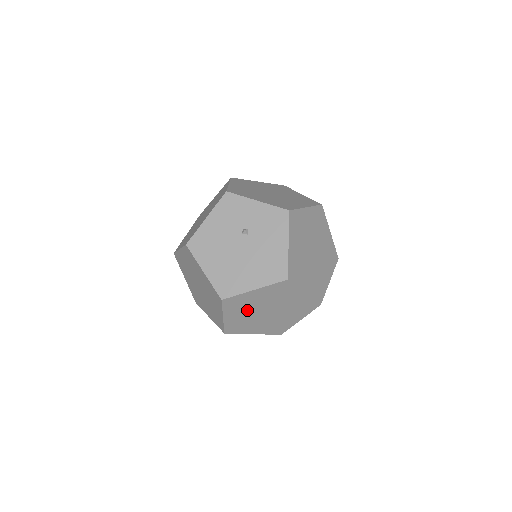
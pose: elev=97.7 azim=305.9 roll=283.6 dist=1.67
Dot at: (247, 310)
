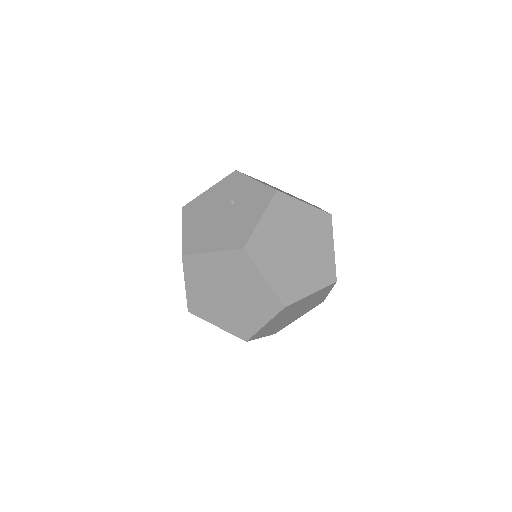
Dot at: (207, 282)
